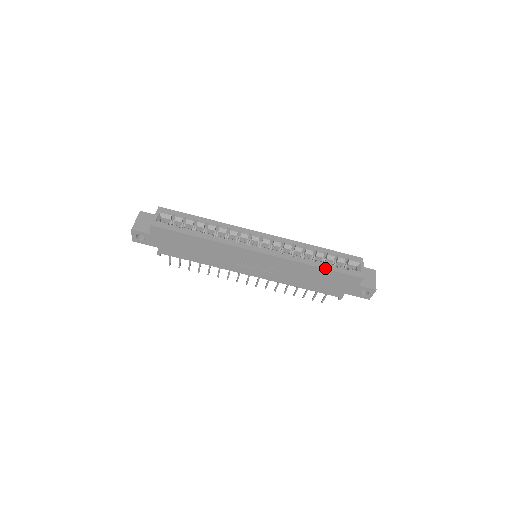
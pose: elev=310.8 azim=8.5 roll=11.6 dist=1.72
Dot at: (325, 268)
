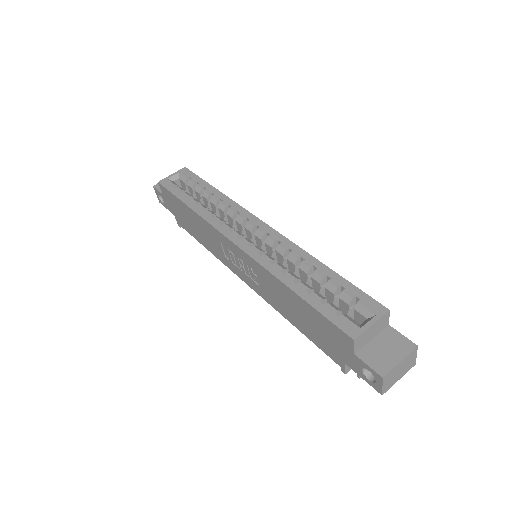
Dot at: (302, 297)
